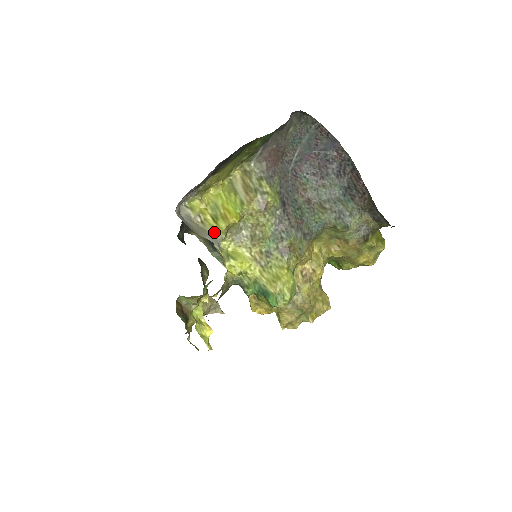
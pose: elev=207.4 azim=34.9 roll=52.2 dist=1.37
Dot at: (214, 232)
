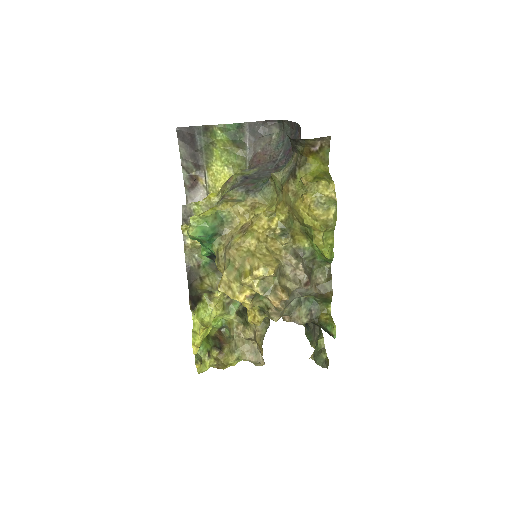
Dot at: occluded
